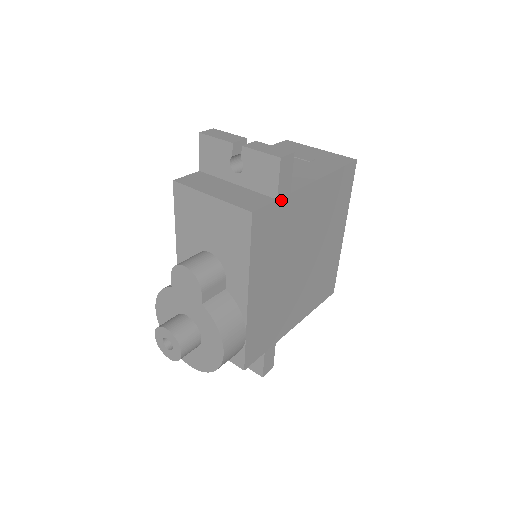
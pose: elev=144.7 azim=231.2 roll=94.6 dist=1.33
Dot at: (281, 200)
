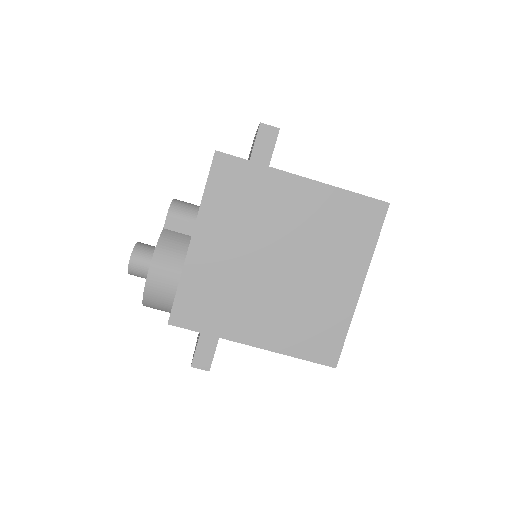
Dot at: (255, 165)
